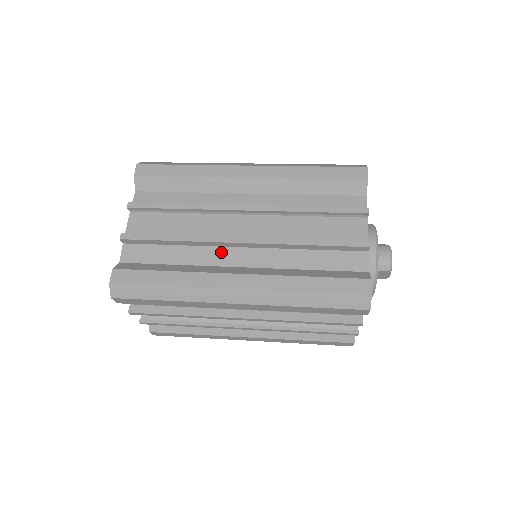
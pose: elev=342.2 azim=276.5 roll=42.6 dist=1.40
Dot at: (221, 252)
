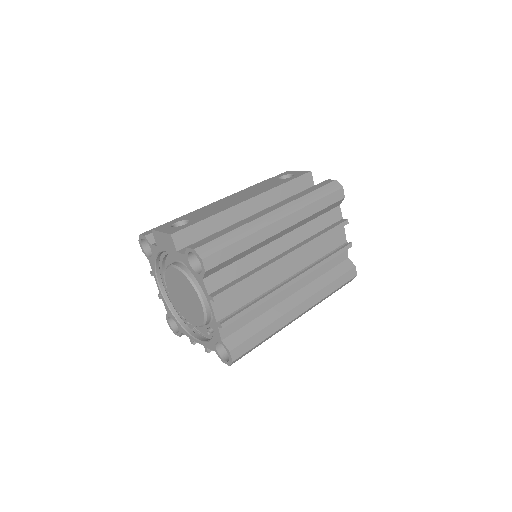
Dot at: (280, 292)
